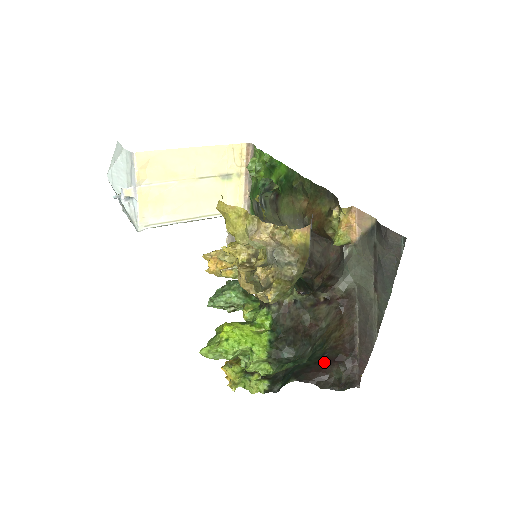
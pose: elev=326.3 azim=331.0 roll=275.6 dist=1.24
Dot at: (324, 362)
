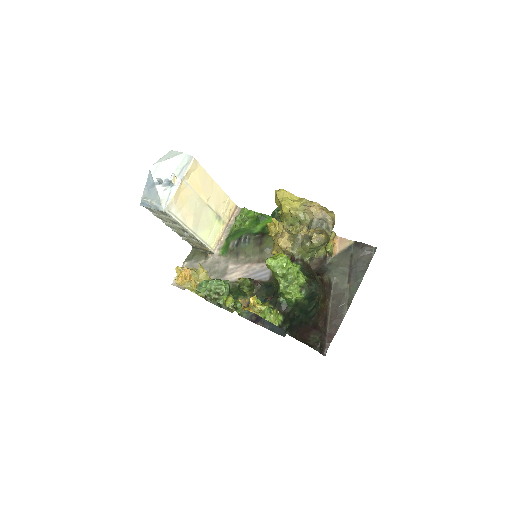
Dot at: (309, 326)
